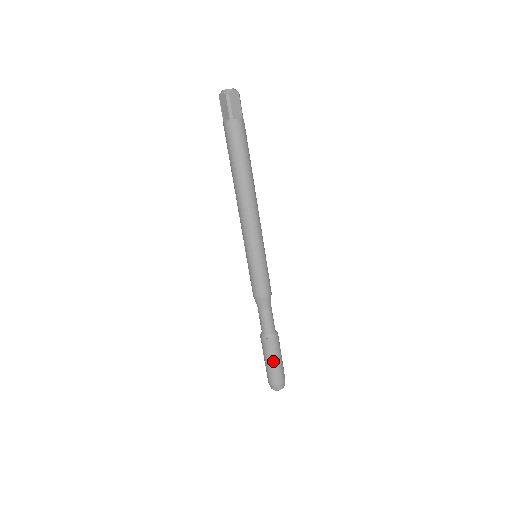
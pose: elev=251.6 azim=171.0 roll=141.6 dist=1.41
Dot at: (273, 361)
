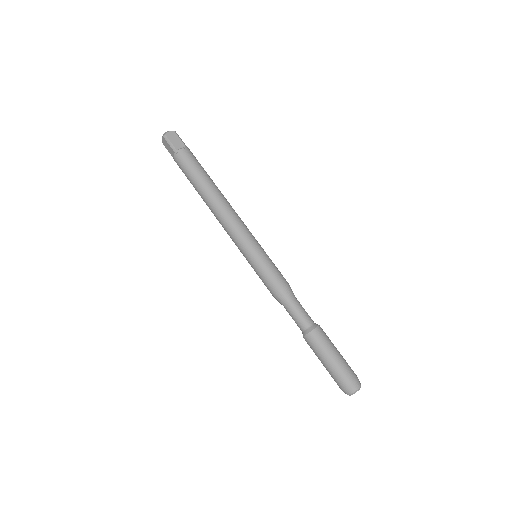
Dot at: (328, 357)
